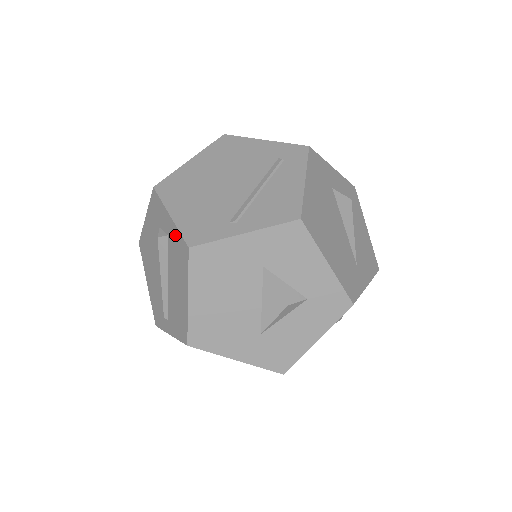
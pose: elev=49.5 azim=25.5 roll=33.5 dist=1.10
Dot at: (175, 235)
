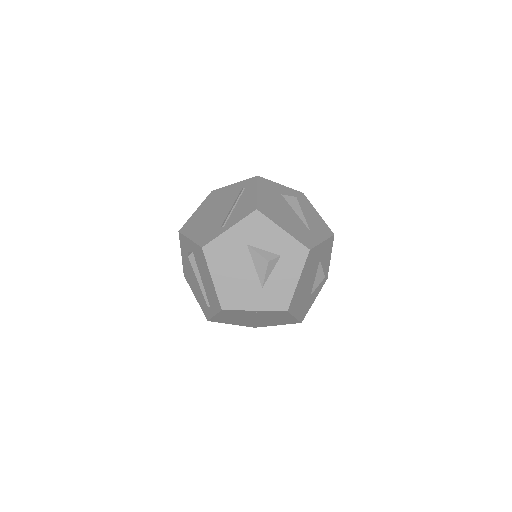
Dot at: (195, 248)
